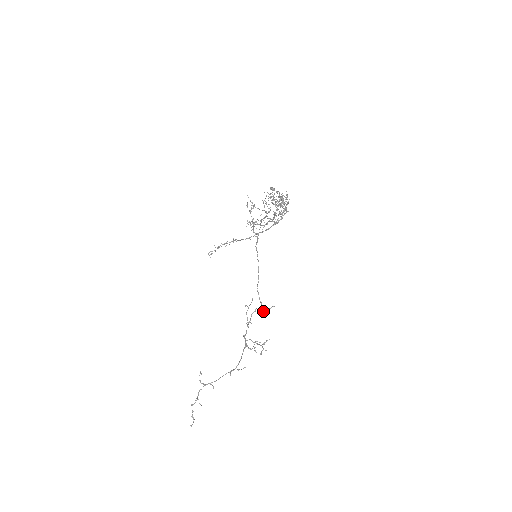
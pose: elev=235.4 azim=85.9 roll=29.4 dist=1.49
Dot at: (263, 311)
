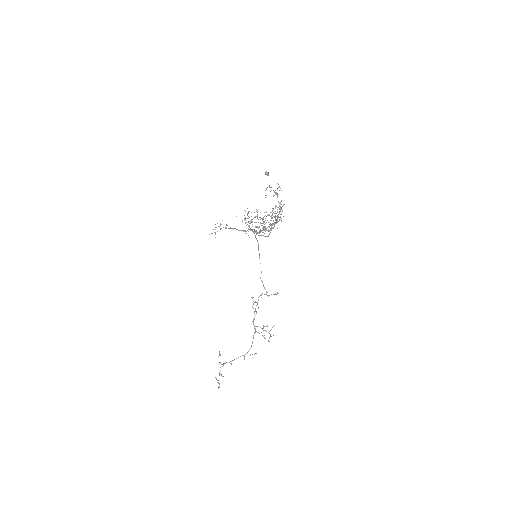
Dot at: (268, 296)
